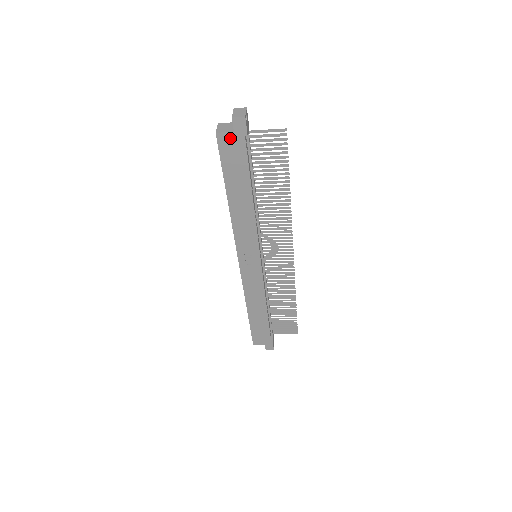
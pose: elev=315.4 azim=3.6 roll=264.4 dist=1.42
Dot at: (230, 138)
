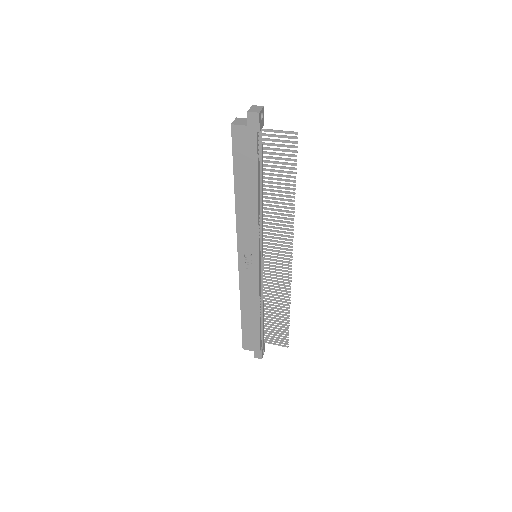
Dot at: (243, 131)
